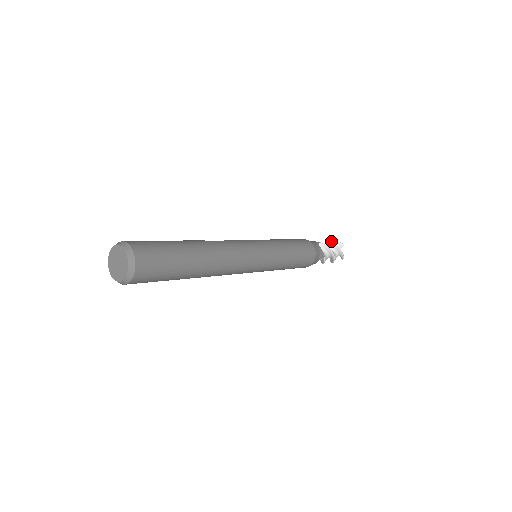
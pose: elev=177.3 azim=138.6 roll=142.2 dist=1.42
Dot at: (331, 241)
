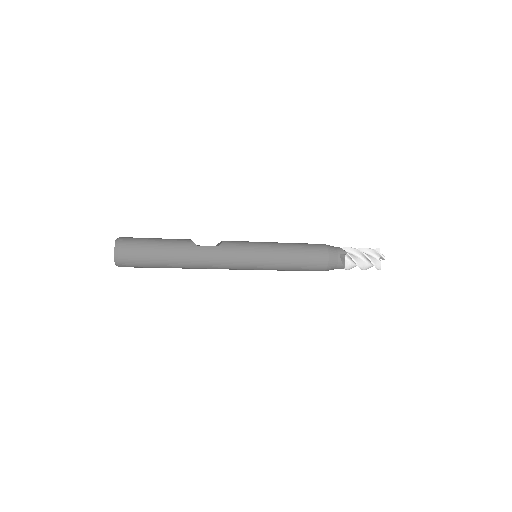
Dot at: (373, 250)
